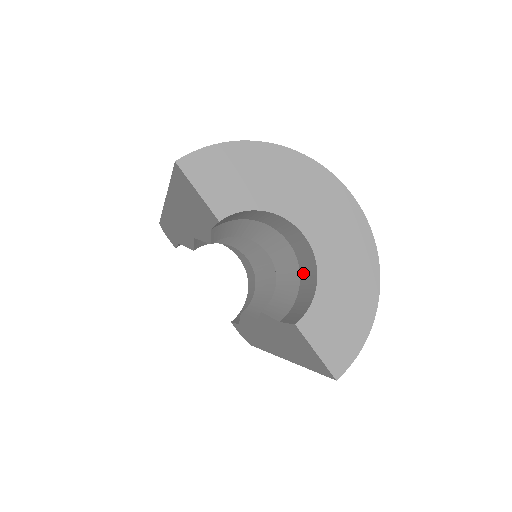
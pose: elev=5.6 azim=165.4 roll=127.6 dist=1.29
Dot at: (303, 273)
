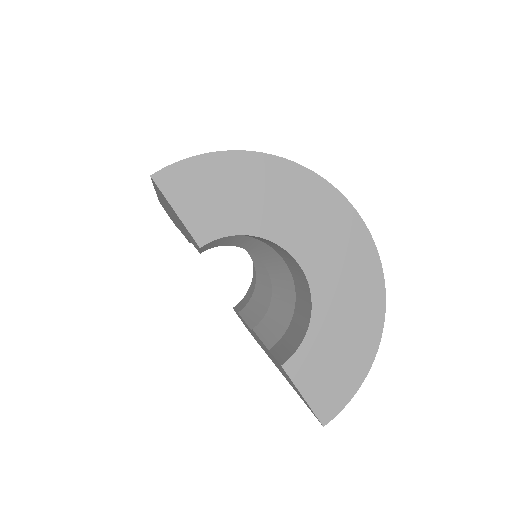
Dot at: (298, 299)
